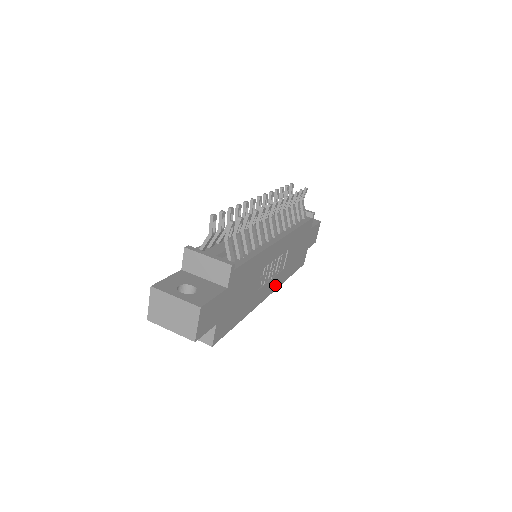
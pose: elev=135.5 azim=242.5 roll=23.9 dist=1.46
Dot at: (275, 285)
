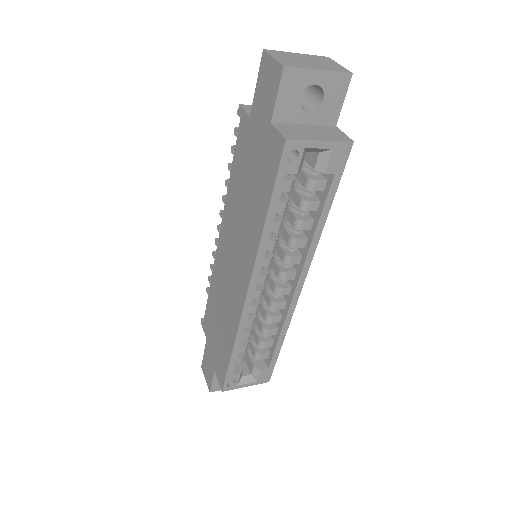
Dot at: occluded
